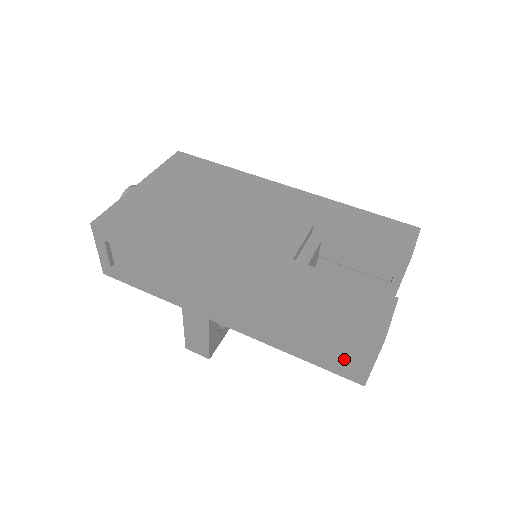
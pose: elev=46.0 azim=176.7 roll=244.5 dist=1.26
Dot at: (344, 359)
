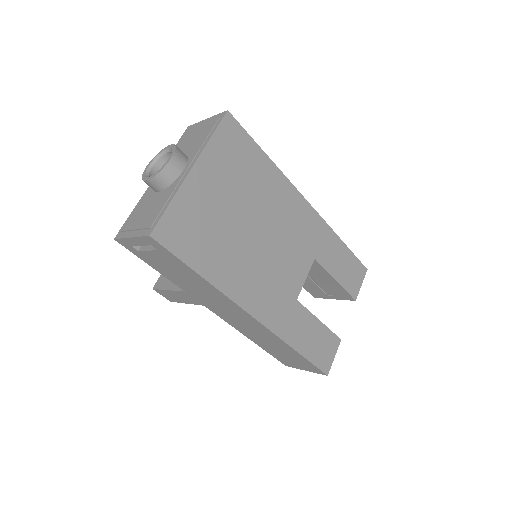
Dot at: (290, 361)
